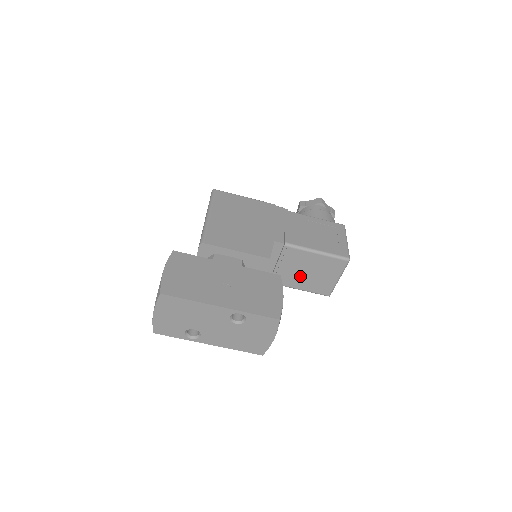
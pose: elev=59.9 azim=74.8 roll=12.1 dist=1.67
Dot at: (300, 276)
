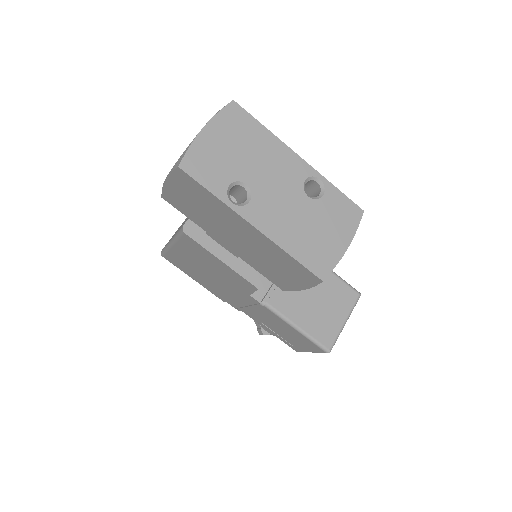
Dot at: (303, 301)
